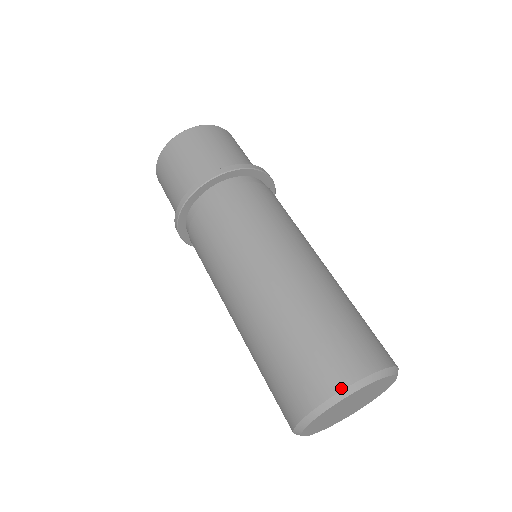
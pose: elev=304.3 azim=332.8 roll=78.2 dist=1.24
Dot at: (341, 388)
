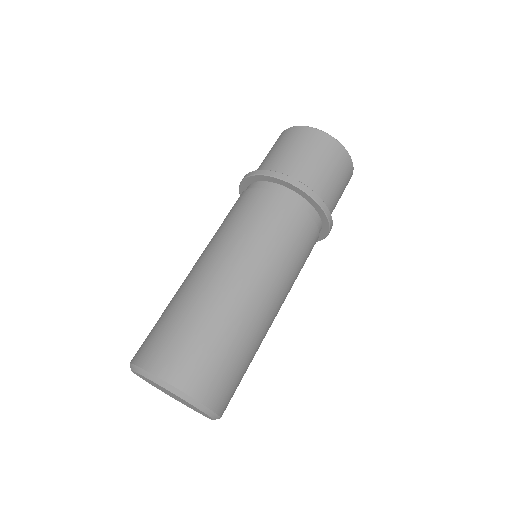
Dot at: (161, 377)
